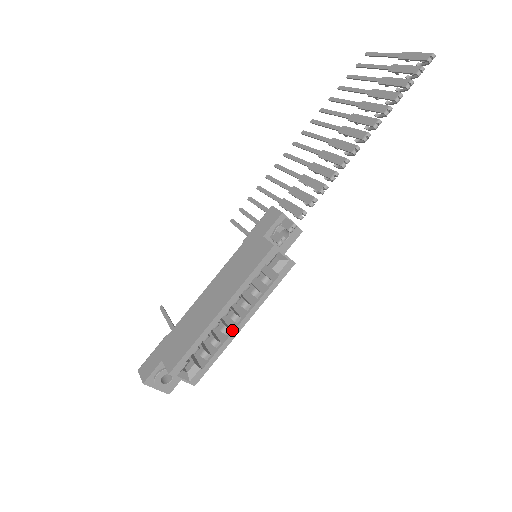
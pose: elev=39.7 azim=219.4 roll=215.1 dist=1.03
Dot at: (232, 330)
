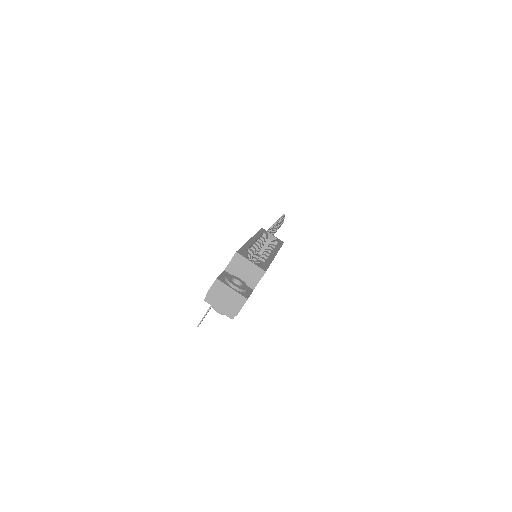
Dot at: (269, 255)
